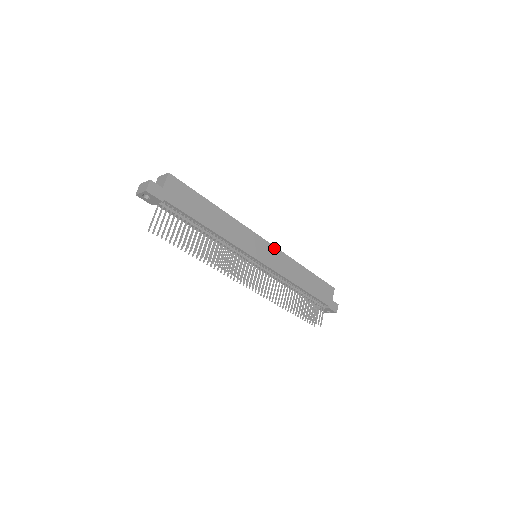
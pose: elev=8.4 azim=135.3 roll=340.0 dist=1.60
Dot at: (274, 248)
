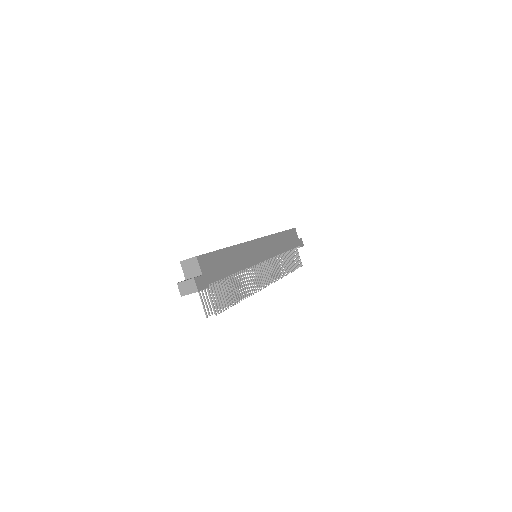
Dot at: (263, 239)
